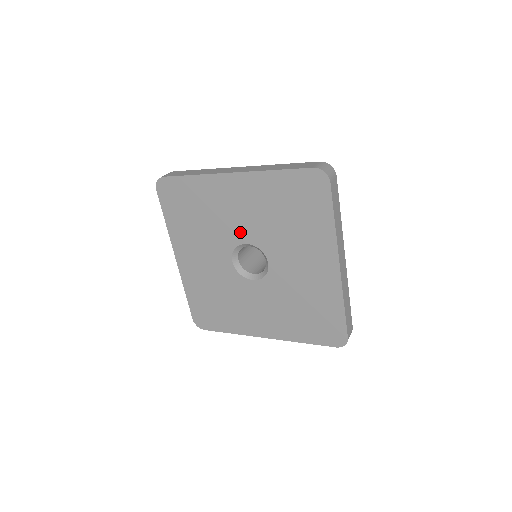
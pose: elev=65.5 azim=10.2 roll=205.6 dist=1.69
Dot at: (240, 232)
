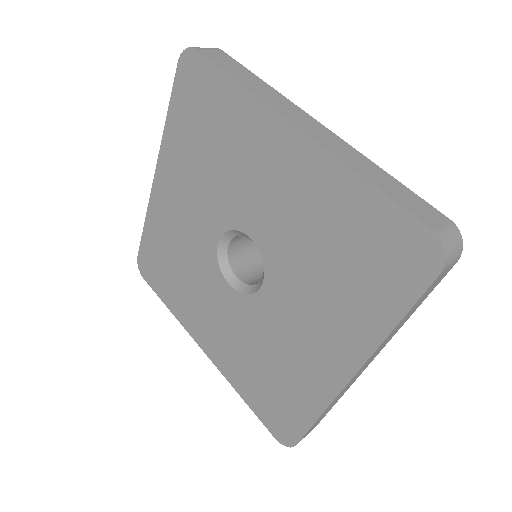
Dot at: (252, 217)
